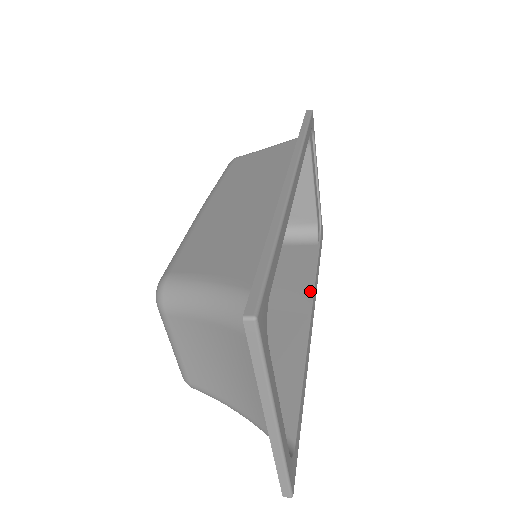
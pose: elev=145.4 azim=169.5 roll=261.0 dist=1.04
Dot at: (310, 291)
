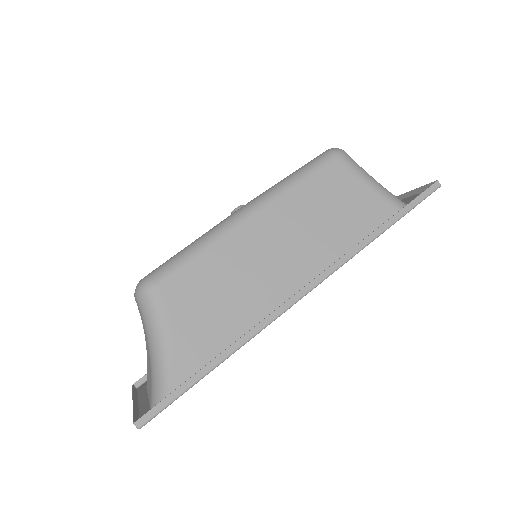
Dot at: occluded
